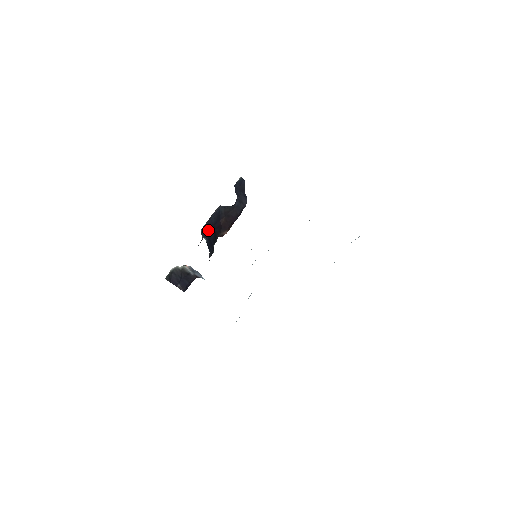
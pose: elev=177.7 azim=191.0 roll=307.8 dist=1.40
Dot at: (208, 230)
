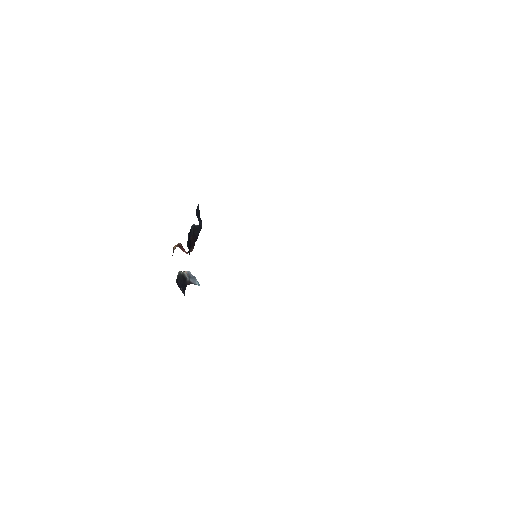
Dot at: (188, 244)
